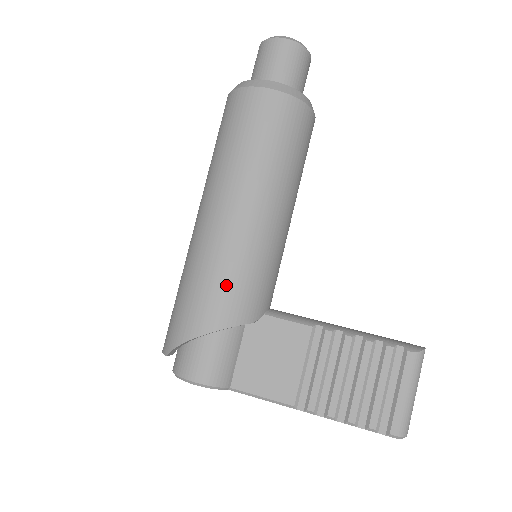
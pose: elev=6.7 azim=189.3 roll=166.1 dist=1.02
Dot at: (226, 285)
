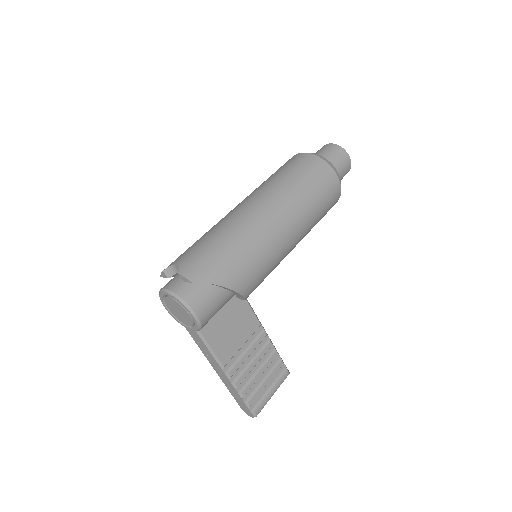
Dot at: (259, 269)
